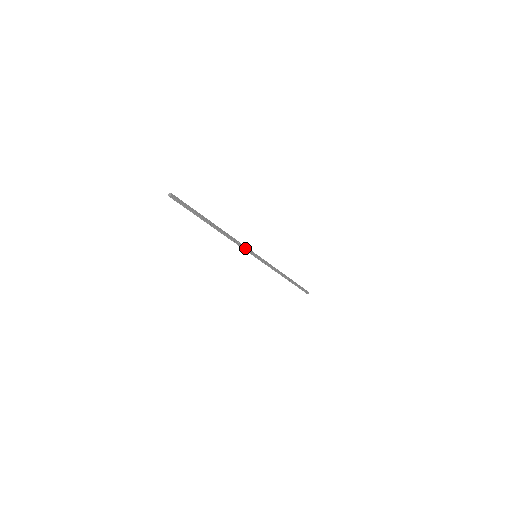
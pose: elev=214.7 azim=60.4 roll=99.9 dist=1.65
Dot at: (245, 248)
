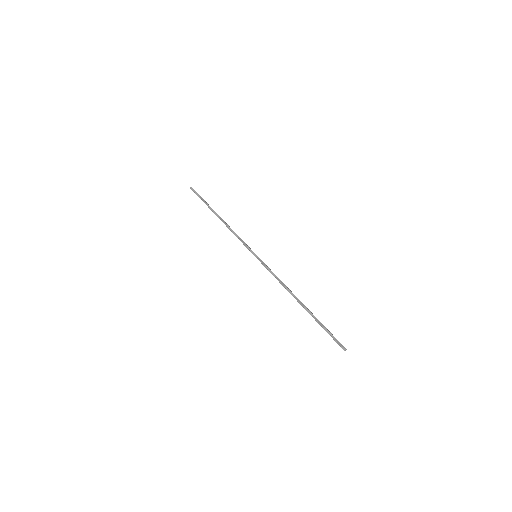
Dot at: (244, 242)
